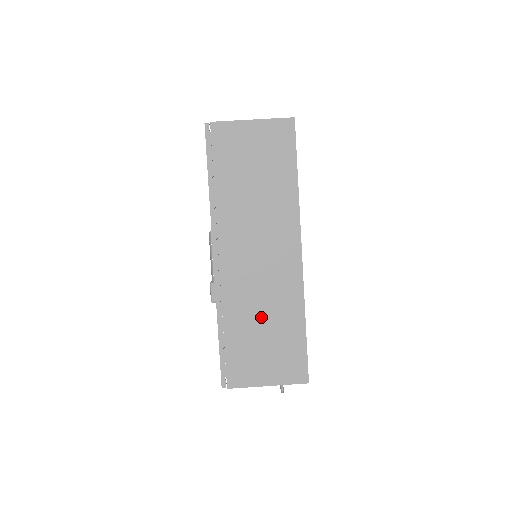
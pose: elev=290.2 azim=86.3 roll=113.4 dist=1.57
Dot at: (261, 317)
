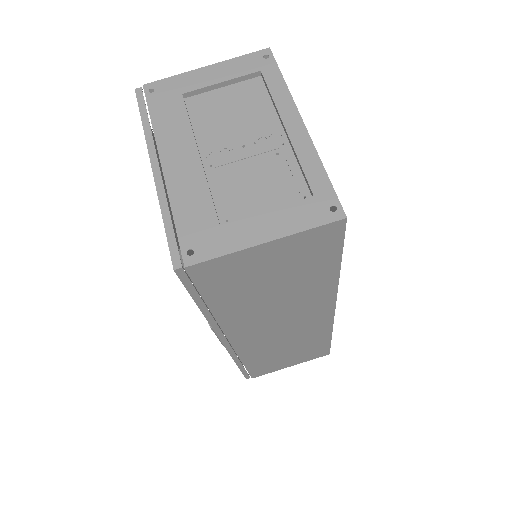
Dot at: (284, 349)
